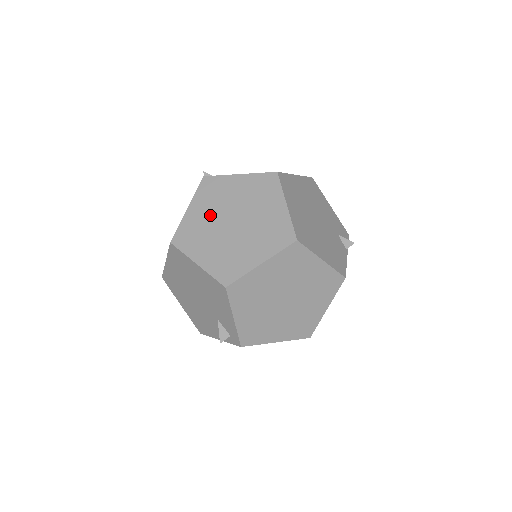
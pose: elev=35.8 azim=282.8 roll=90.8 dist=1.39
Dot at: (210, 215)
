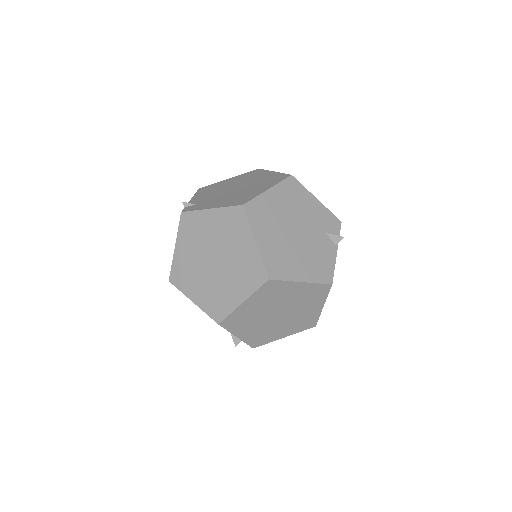
Dot at: (194, 254)
